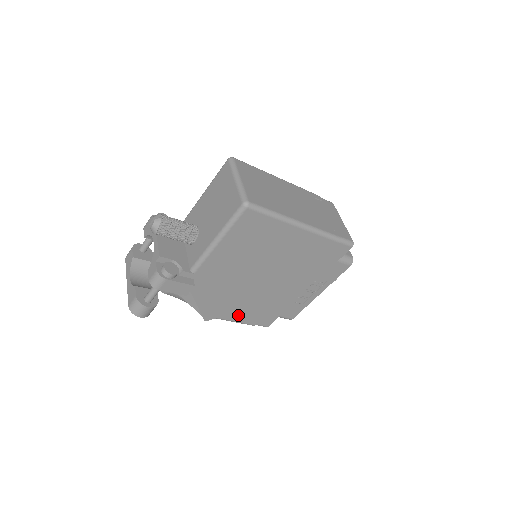
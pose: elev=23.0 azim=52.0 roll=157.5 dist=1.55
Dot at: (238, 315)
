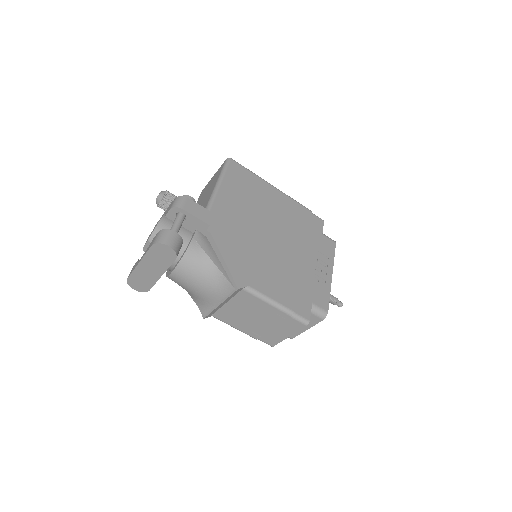
Dot at: (269, 287)
